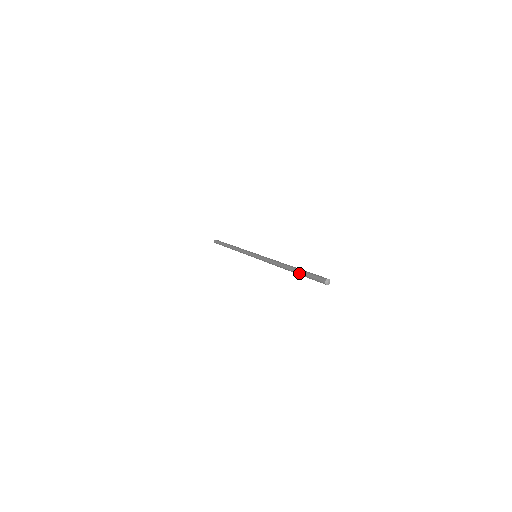
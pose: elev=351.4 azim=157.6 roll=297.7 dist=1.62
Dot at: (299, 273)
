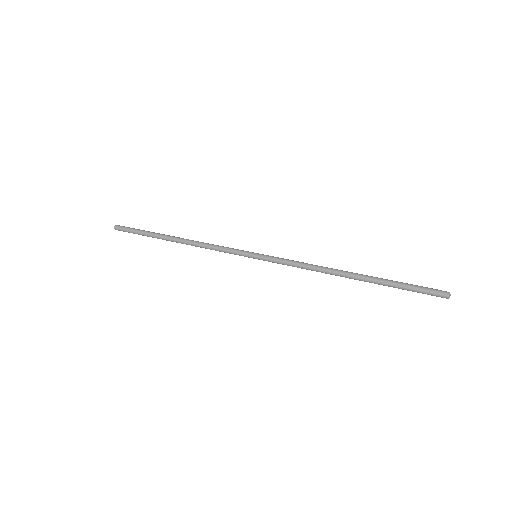
Dot at: (385, 284)
